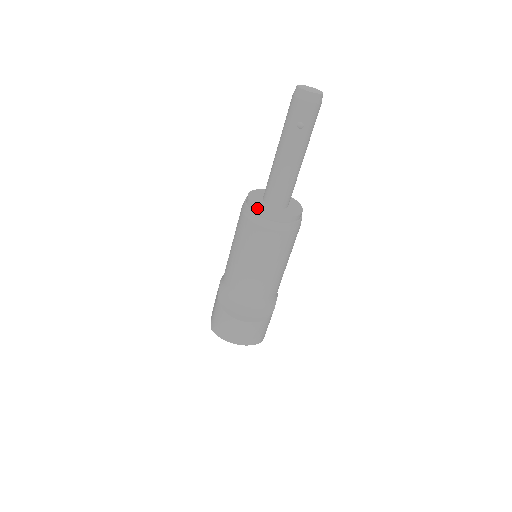
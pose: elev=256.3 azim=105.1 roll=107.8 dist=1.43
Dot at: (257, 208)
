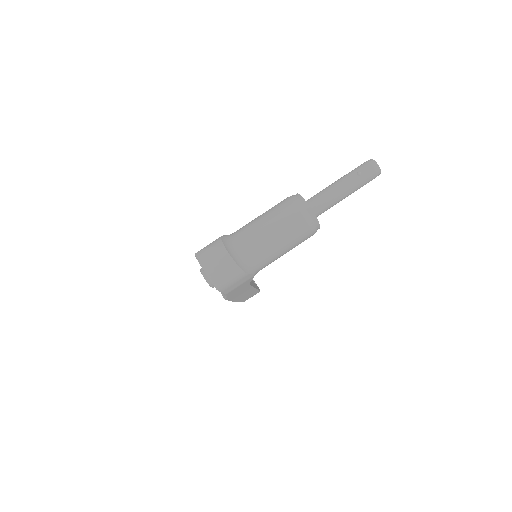
Dot at: (300, 196)
